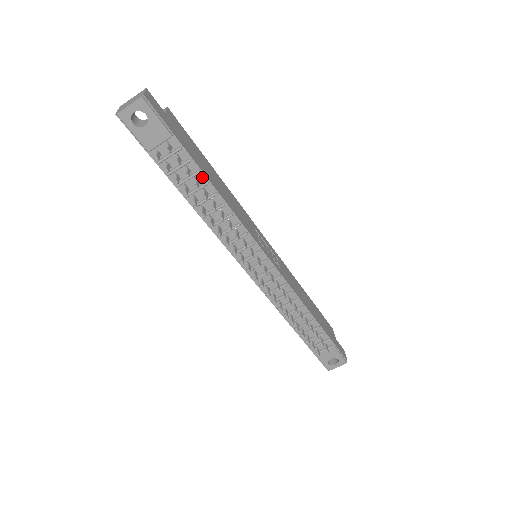
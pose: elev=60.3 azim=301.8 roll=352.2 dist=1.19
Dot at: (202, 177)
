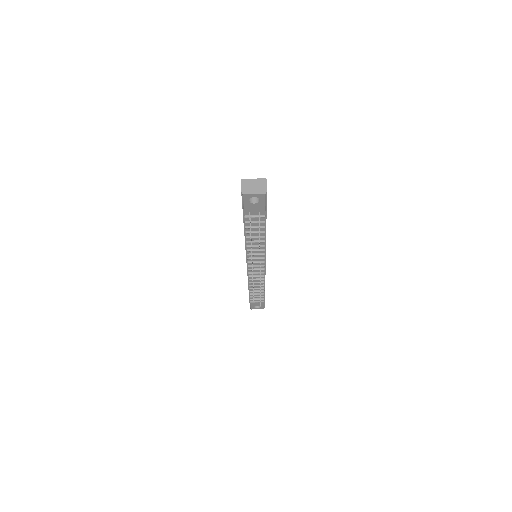
Dot at: (264, 228)
